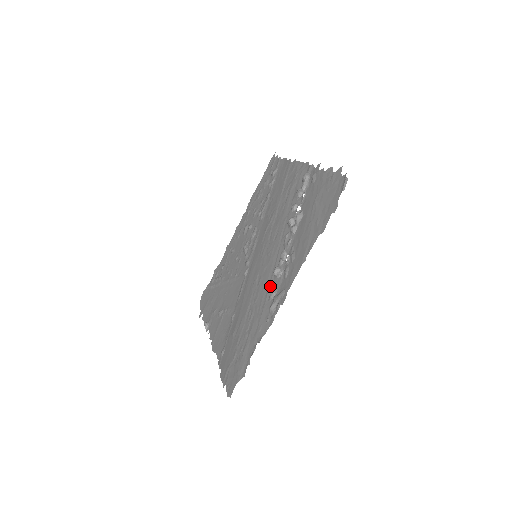
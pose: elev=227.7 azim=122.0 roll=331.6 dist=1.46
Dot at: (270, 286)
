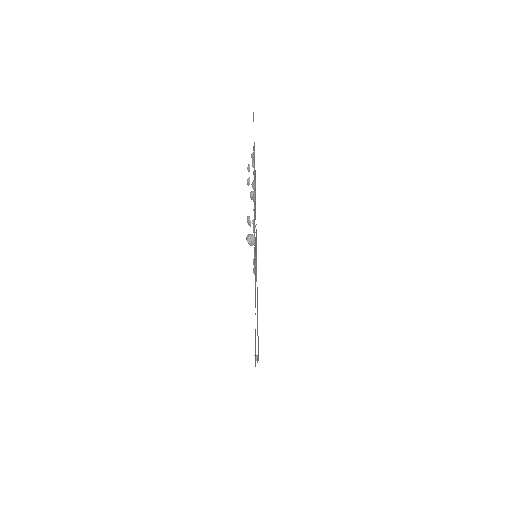
Dot at: occluded
